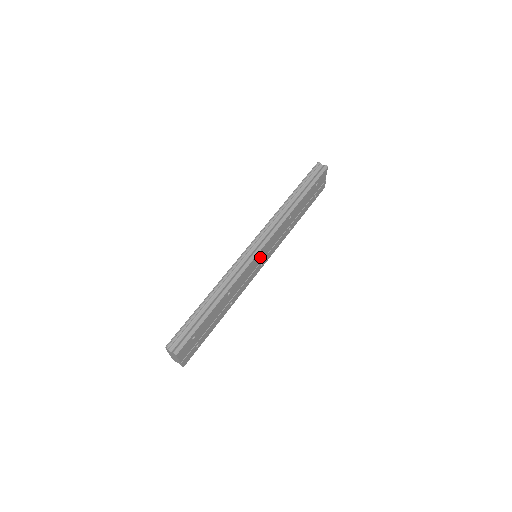
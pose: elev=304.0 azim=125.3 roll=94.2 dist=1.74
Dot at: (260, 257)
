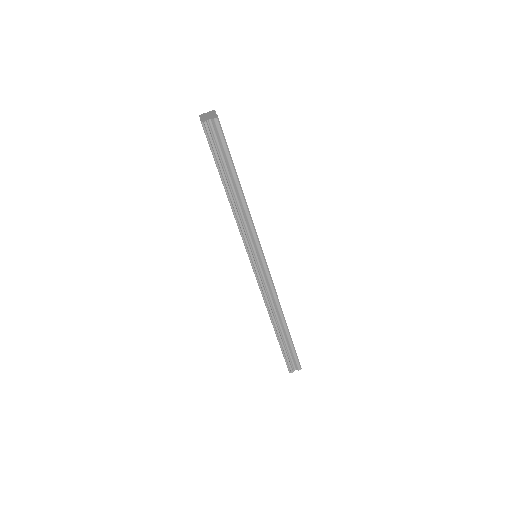
Dot at: occluded
